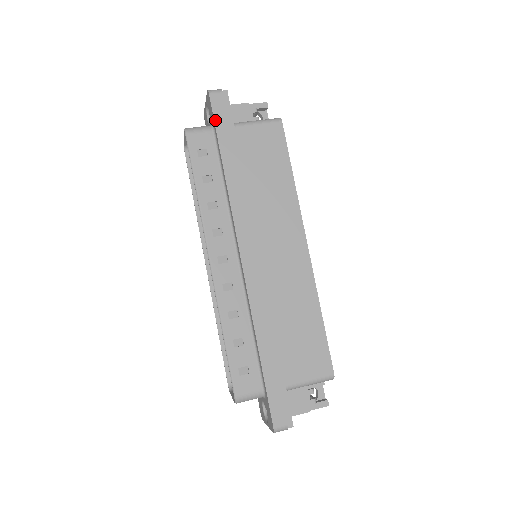
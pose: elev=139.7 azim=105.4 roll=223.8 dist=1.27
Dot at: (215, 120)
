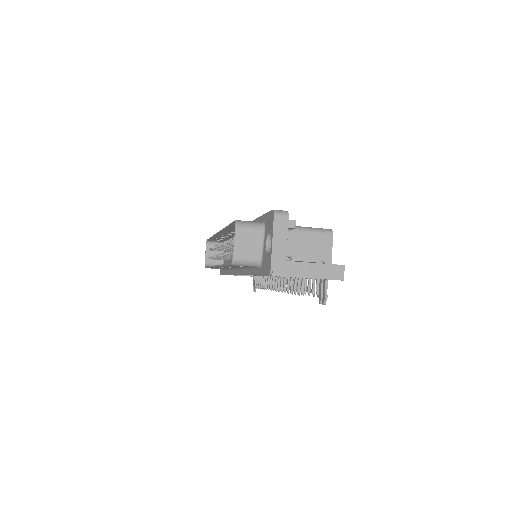
Dot at: occluded
